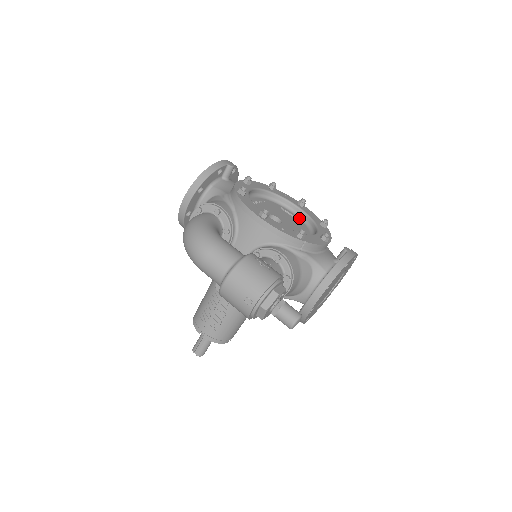
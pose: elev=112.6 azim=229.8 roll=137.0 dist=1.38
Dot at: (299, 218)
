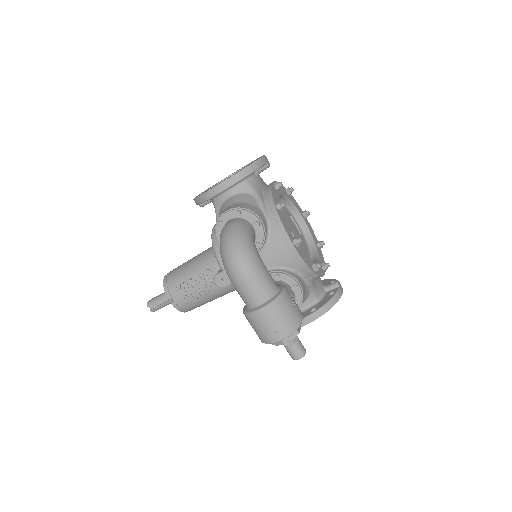
Dot at: (300, 229)
